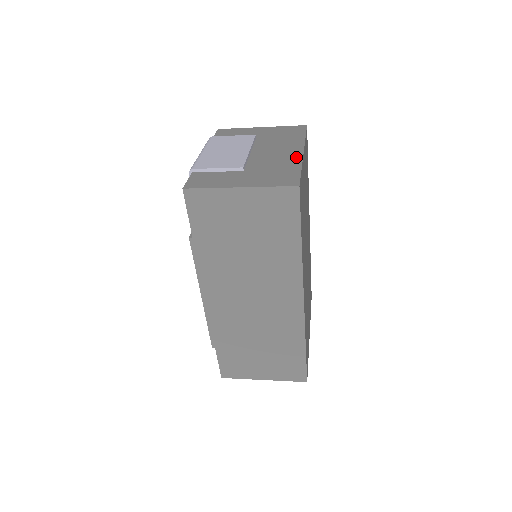
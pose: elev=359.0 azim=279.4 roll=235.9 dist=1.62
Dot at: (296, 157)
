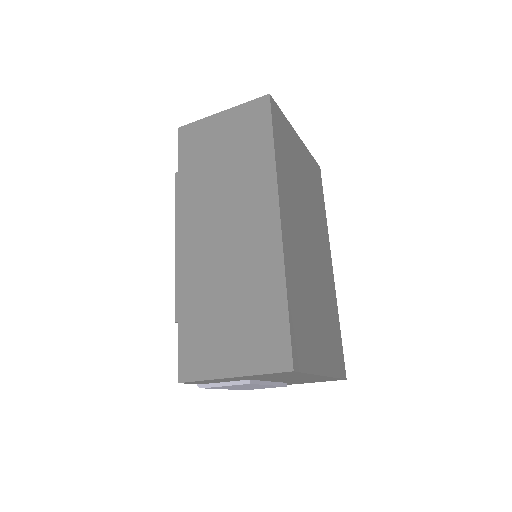
Dot at: occluded
